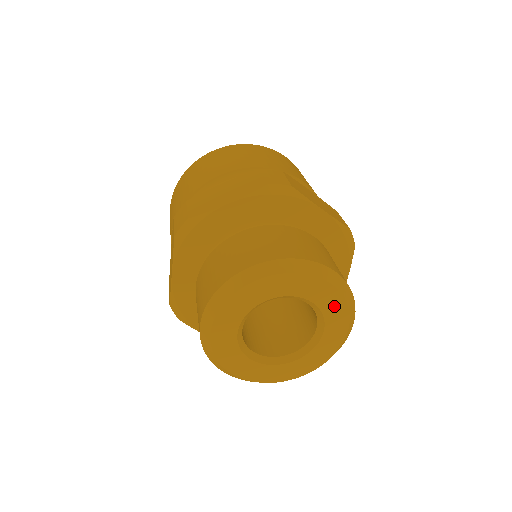
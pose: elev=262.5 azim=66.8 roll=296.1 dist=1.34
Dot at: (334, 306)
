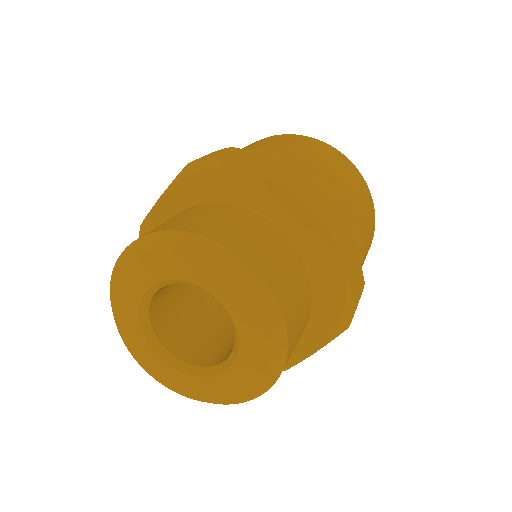
Dot at: (255, 353)
